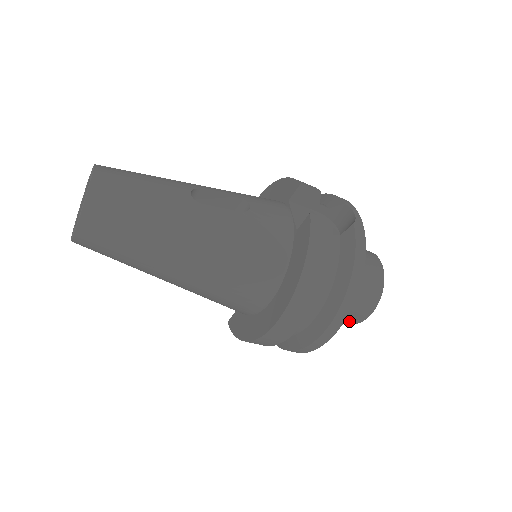
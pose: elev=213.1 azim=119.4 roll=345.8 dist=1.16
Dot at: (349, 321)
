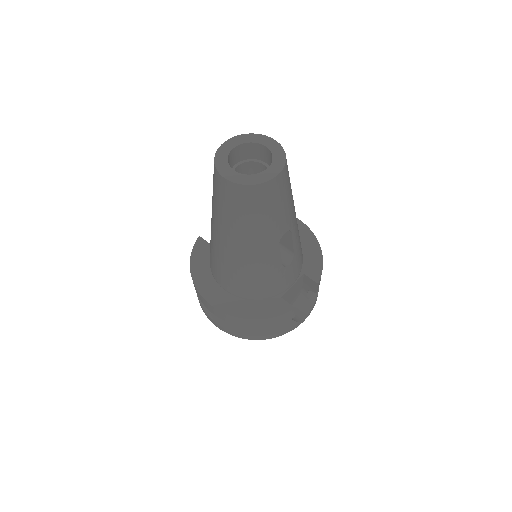
Dot at: occluded
